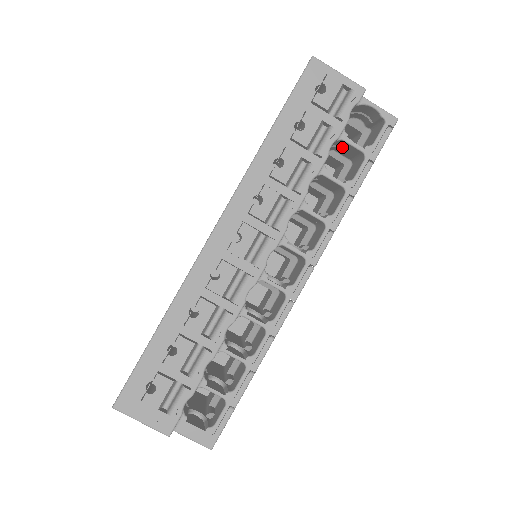
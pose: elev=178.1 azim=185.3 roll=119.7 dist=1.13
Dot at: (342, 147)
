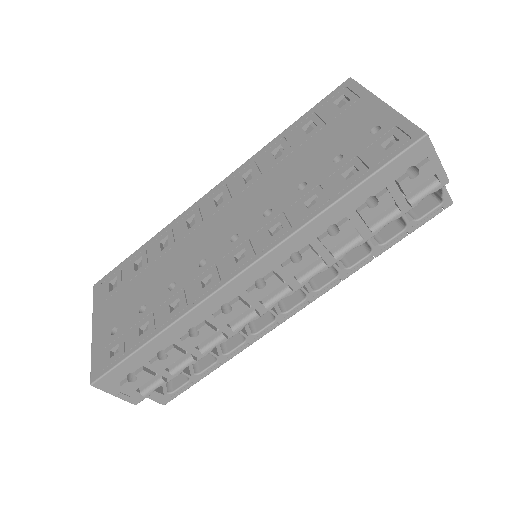
Dot at: occluded
